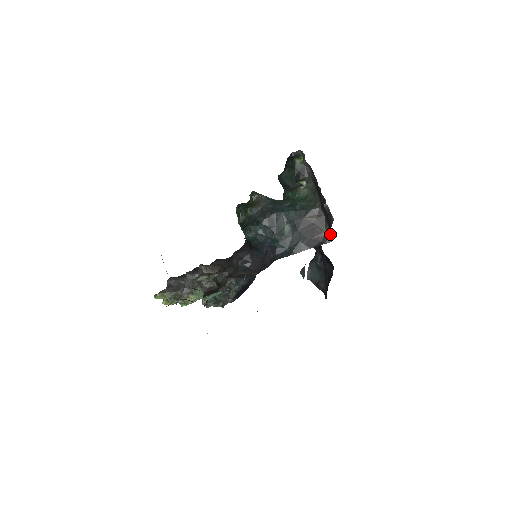
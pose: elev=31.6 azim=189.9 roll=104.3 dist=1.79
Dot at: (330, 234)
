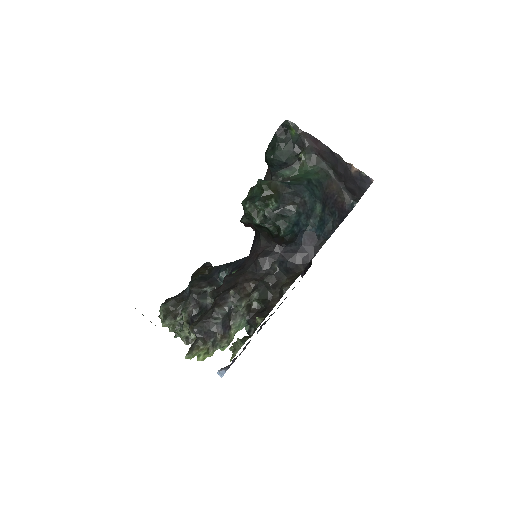
Dot at: (352, 200)
